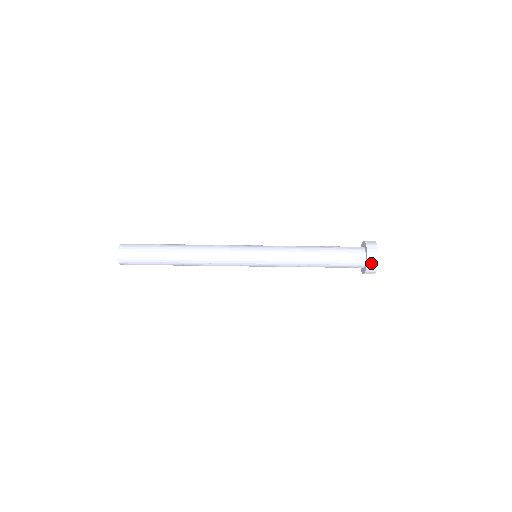
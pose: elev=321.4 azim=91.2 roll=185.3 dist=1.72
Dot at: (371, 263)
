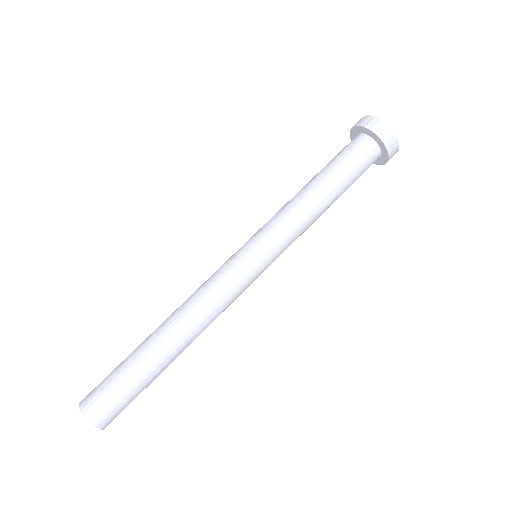
Dot at: (391, 147)
